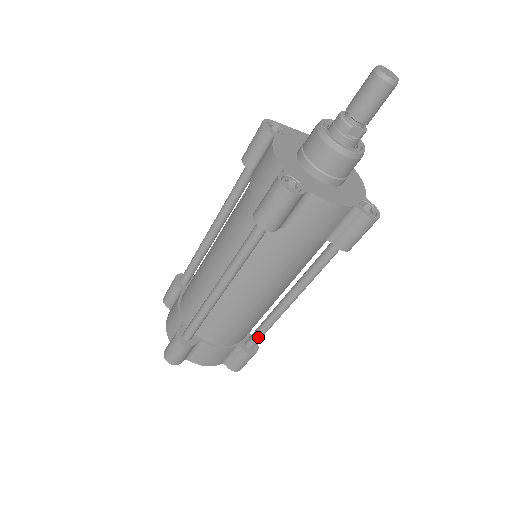
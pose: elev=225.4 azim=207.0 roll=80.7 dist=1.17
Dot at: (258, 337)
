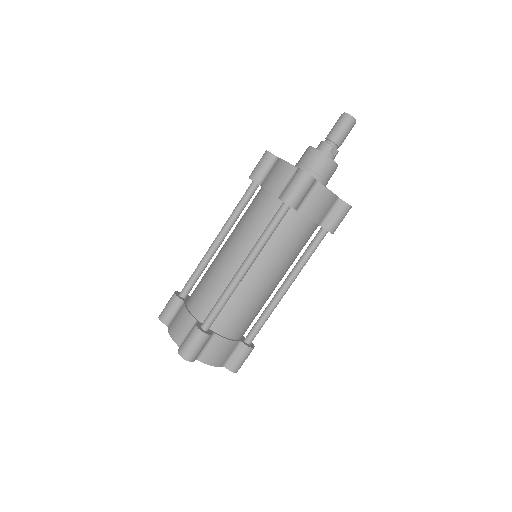
Dot at: (258, 329)
